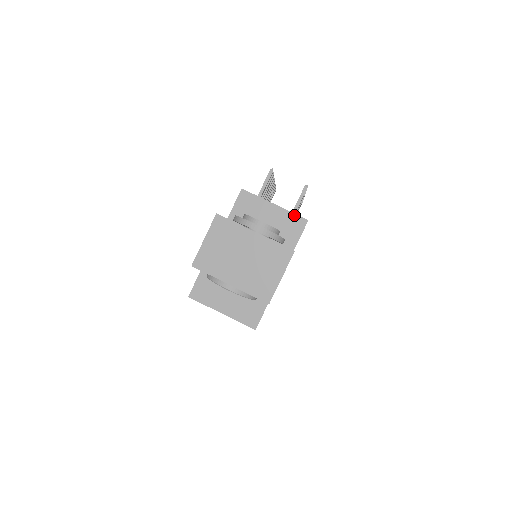
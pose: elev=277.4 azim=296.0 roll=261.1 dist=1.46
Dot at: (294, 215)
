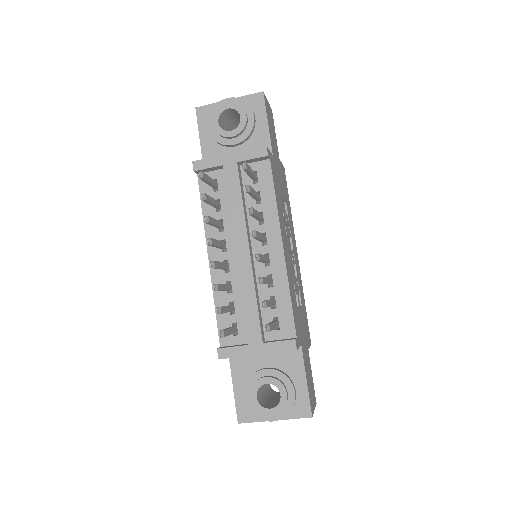
Dot at: occluded
